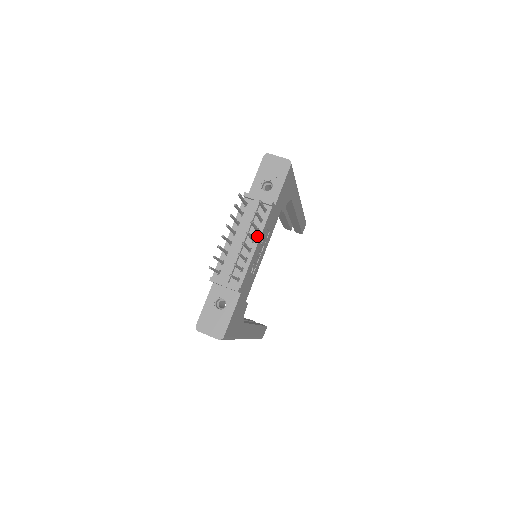
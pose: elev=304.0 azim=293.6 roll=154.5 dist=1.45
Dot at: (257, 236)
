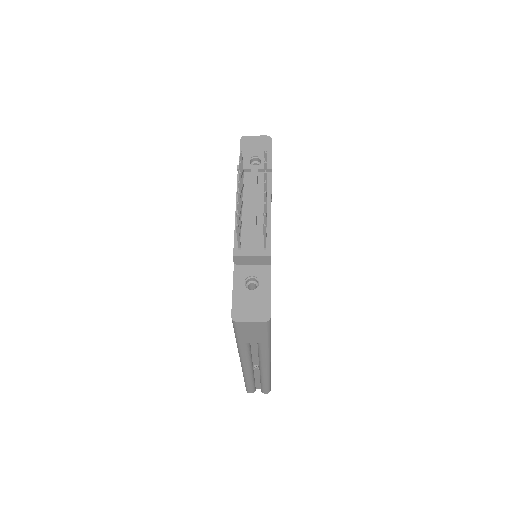
Dot at: (267, 201)
